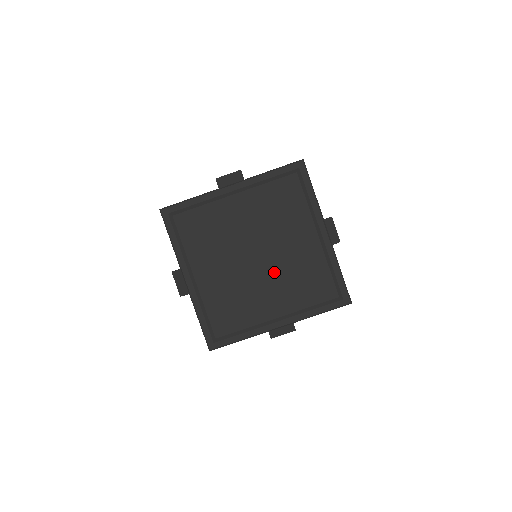
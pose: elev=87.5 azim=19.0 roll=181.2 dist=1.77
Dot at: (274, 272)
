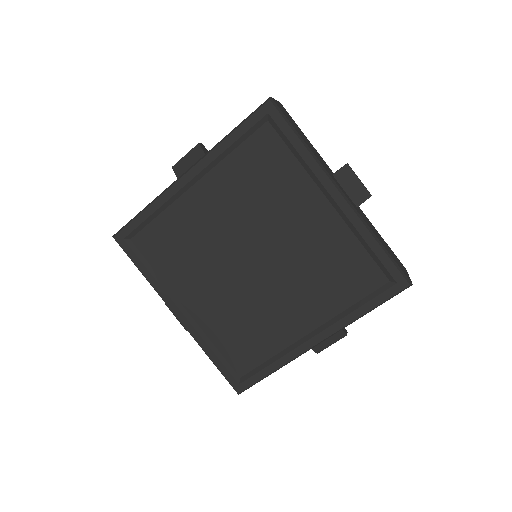
Dot at: (285, 273)
